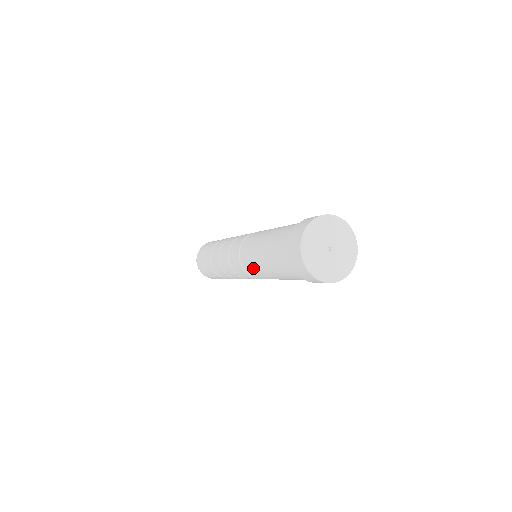
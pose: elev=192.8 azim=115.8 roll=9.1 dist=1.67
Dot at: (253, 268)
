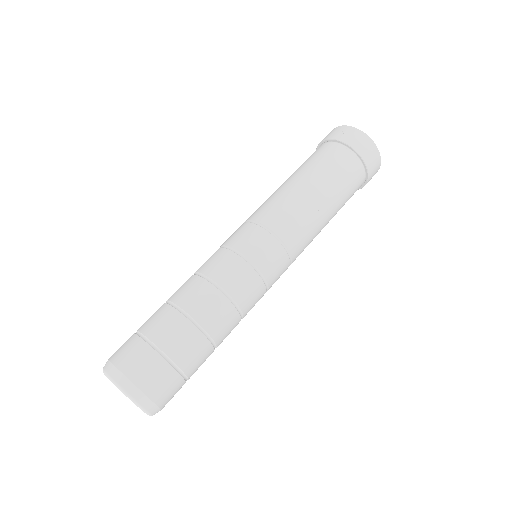
Dot at: (299, 218)
